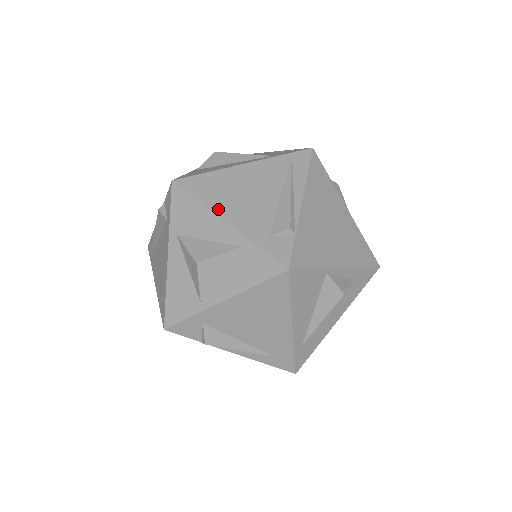
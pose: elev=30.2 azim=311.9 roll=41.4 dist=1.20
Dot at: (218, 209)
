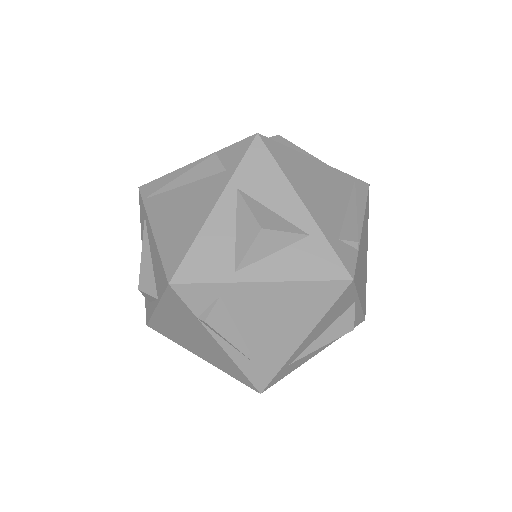
Dot at: (297, 187)
